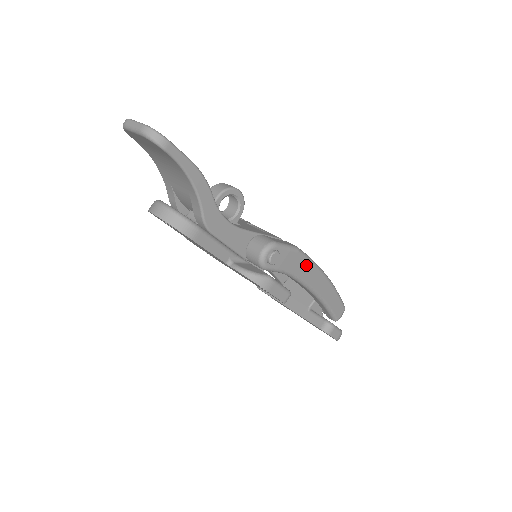
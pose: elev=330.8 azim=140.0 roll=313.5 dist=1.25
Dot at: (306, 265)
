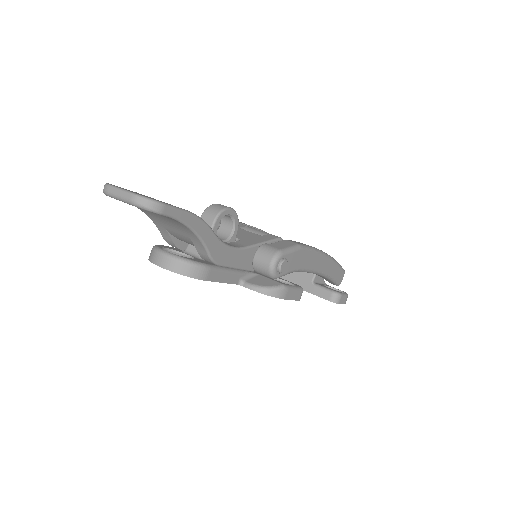
Dot at: (309, 256)
